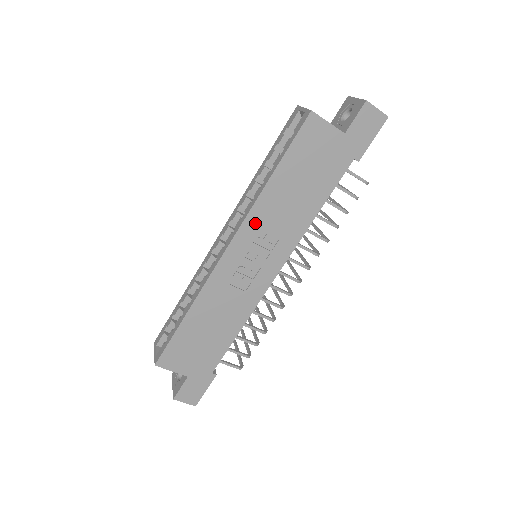
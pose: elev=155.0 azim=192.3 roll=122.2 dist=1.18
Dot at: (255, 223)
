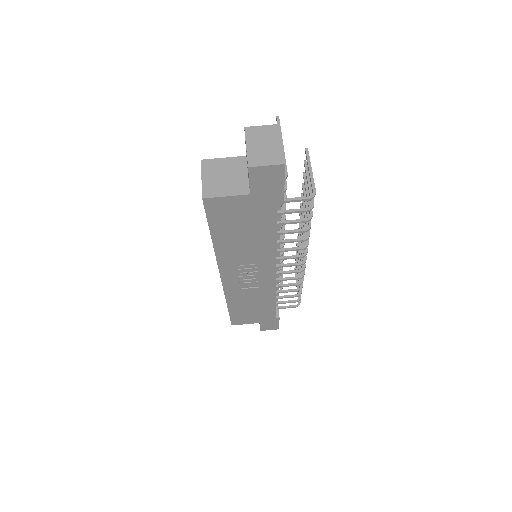
Dot at: (228, 262)
